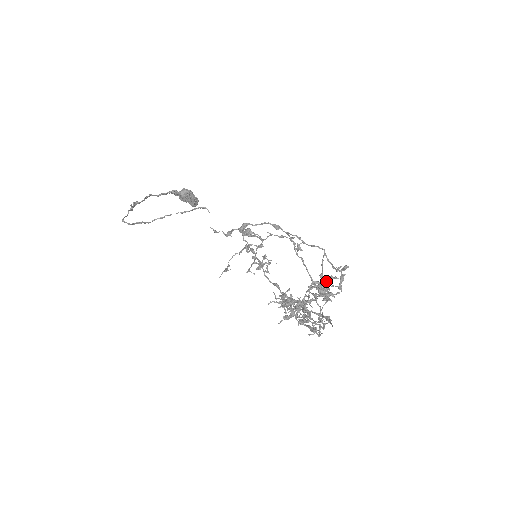
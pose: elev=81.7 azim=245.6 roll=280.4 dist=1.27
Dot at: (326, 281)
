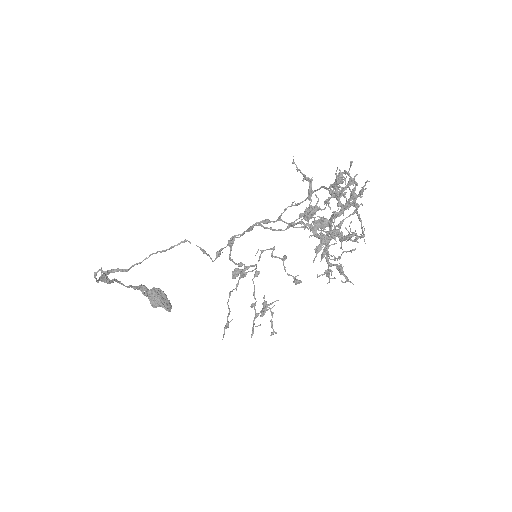
Dot at: (338, 178)
